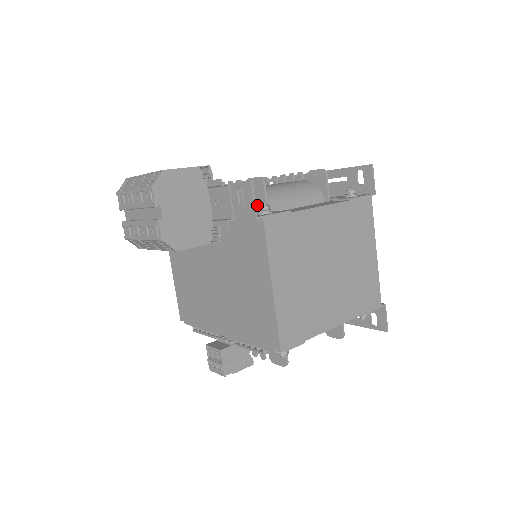
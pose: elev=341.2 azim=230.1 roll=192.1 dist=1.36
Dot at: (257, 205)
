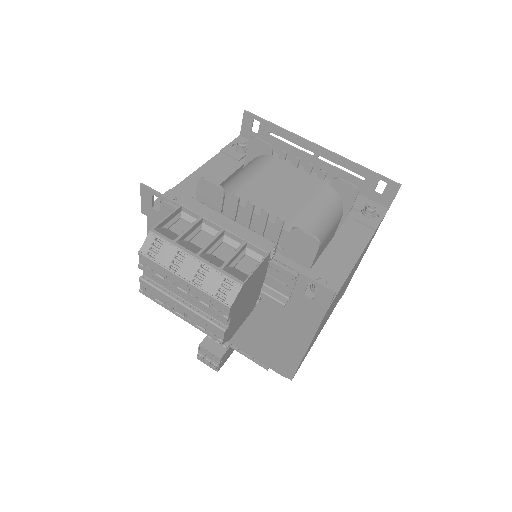
Dot at: (299, 256)
